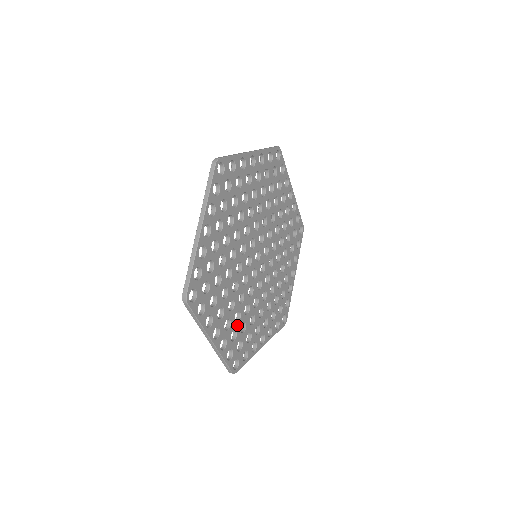
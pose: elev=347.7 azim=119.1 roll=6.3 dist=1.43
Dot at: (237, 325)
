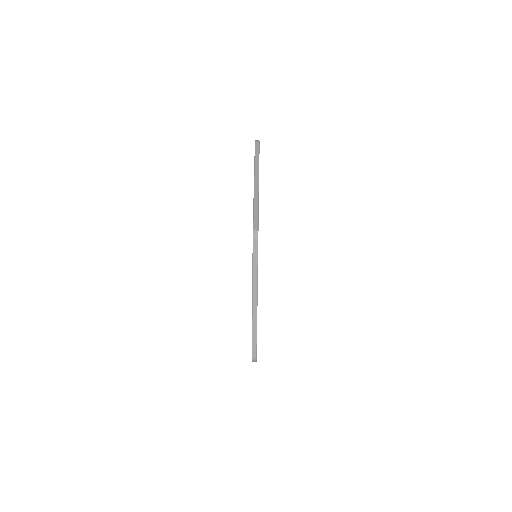
Dot at: occluded
